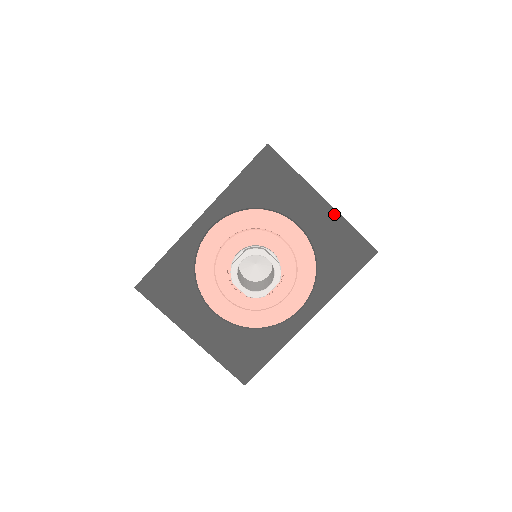
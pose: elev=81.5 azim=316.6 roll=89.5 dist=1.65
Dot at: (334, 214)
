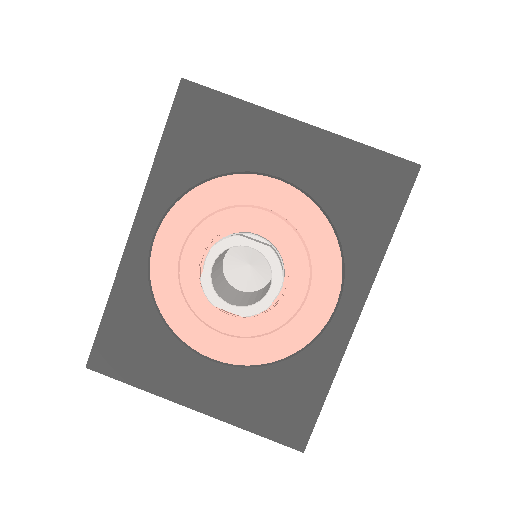
Dot at: (326, 138)
